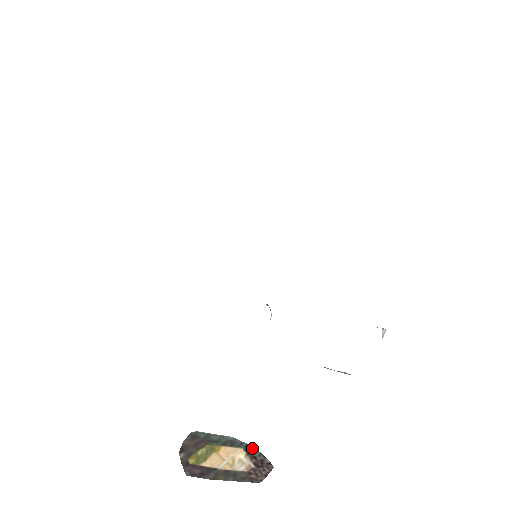
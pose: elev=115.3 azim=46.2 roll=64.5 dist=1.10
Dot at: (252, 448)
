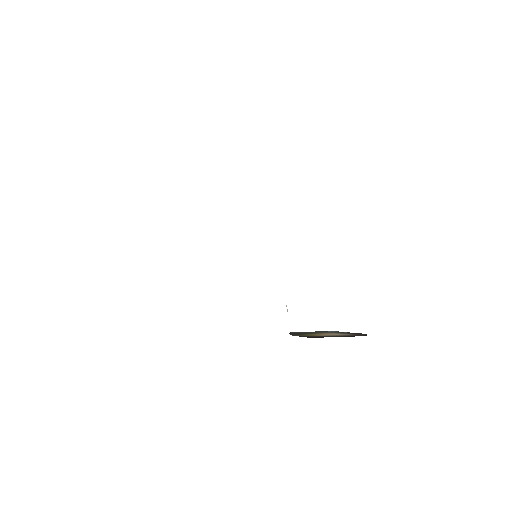
Dot at: (341, 332)
